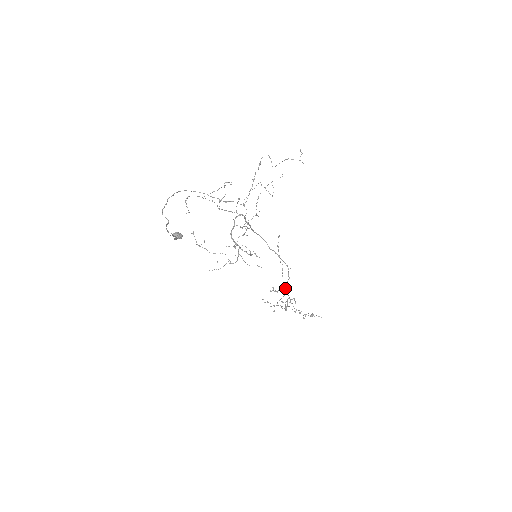
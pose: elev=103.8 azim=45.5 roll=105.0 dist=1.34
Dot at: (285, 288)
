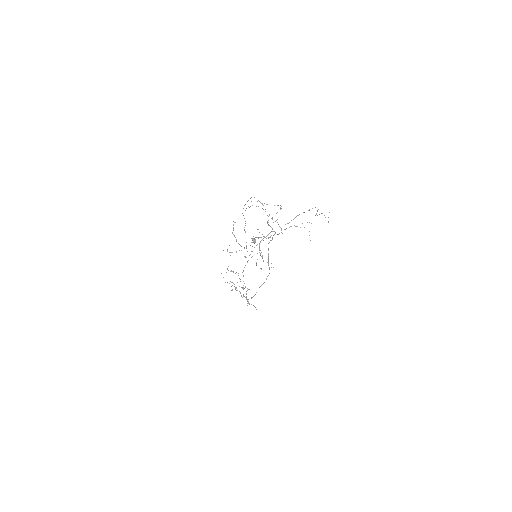
Dot at: (243, 275)
